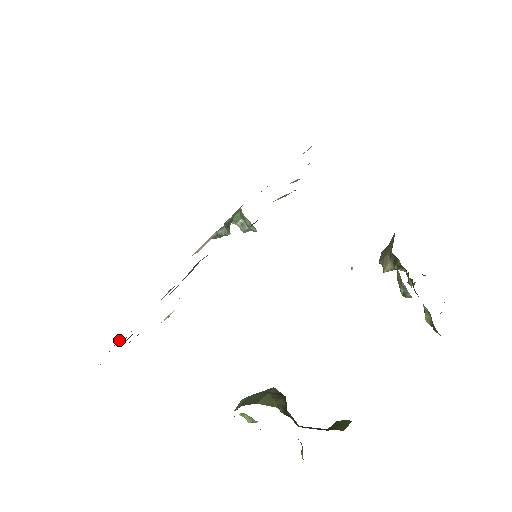
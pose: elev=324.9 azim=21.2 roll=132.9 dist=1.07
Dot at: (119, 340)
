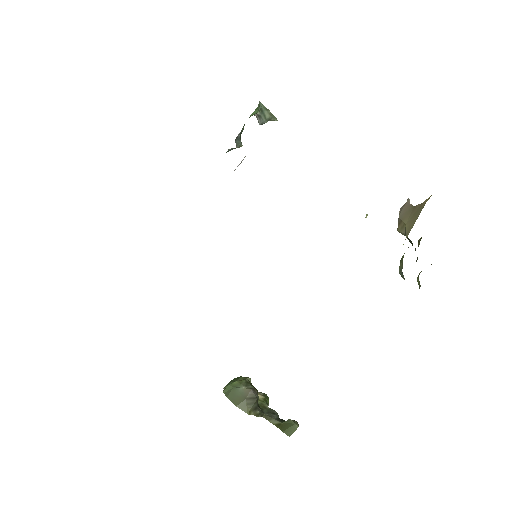
Dot at: occluded
